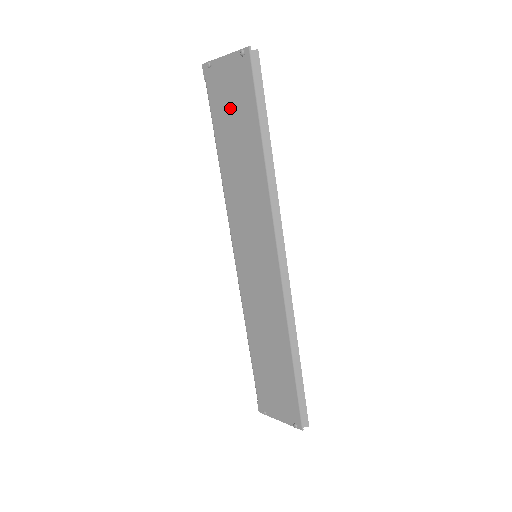
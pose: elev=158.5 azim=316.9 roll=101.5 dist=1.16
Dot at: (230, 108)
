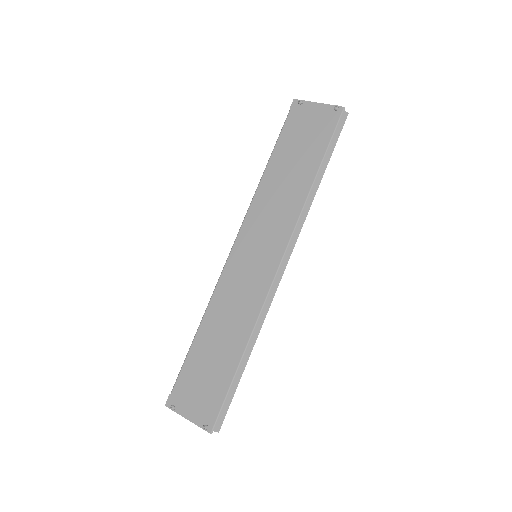
Dot at: (302, 138)
